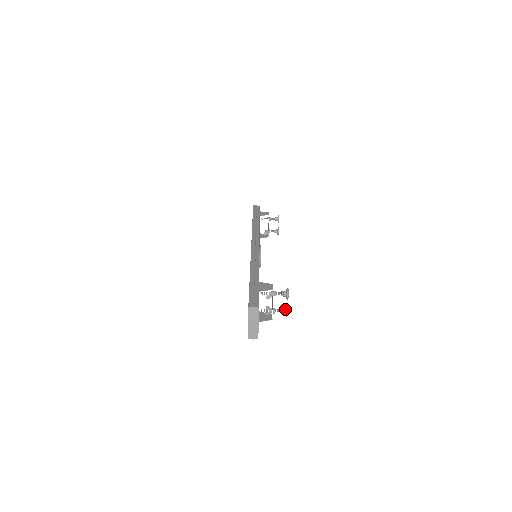
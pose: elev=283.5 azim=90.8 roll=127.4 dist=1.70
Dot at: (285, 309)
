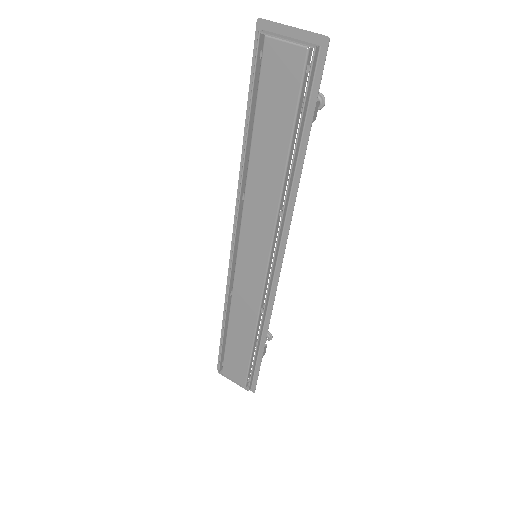
Dot at: occluded
